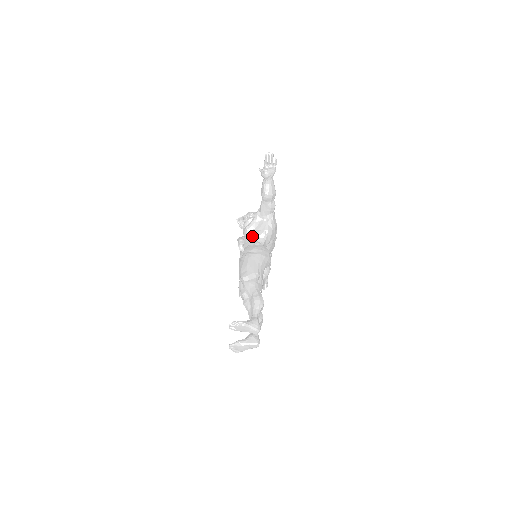
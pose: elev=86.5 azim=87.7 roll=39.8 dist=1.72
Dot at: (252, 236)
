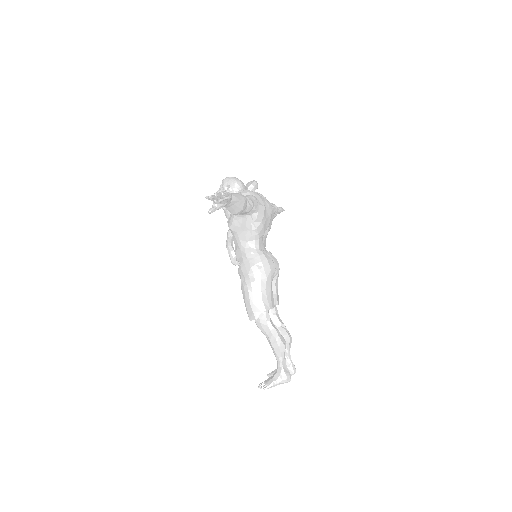
Dot at: (241, 241)
